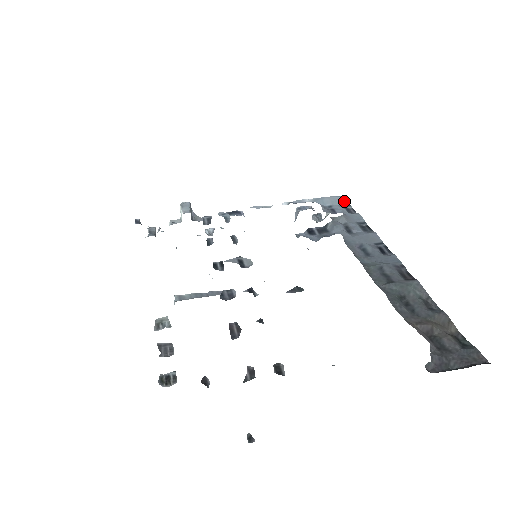
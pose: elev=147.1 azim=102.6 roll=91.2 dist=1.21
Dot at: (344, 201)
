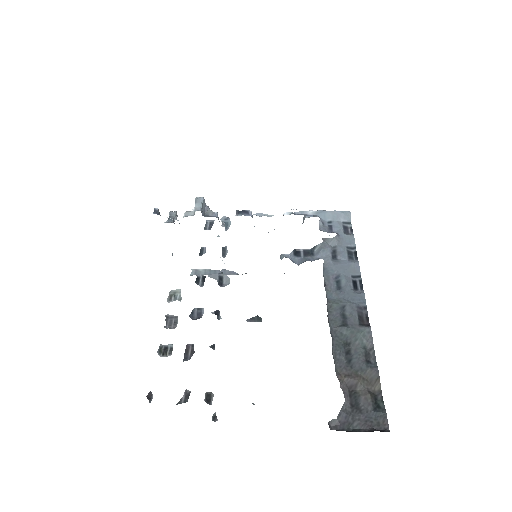
Dot at: (346, 217)
